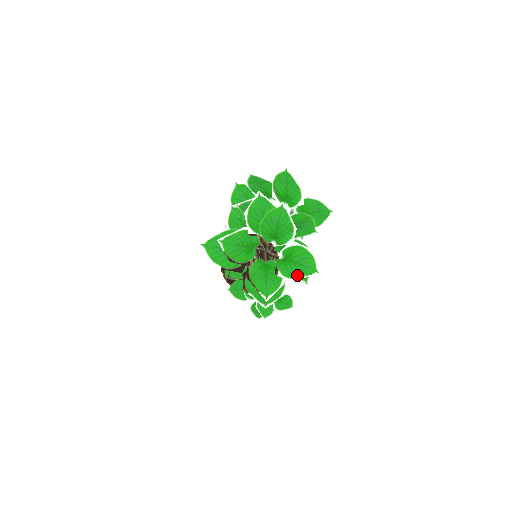
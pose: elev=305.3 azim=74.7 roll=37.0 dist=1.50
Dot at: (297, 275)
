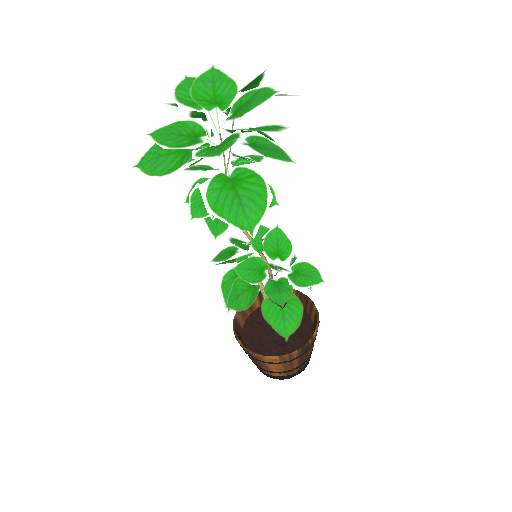
Dot at: (251, 108)
